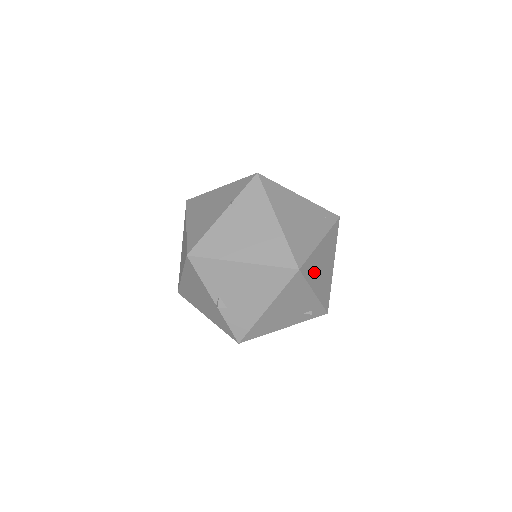
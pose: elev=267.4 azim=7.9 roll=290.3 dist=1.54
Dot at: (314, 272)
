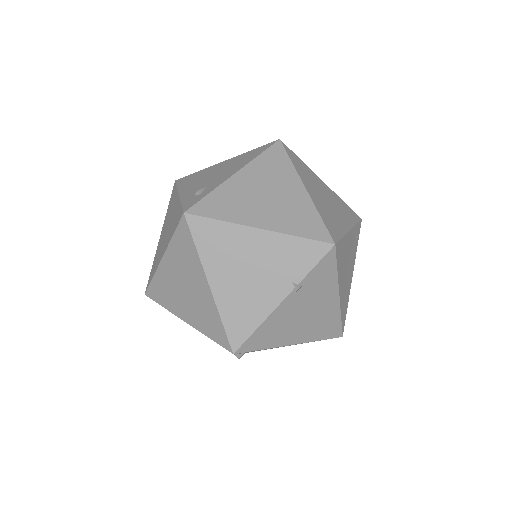
Dot at: occluded
